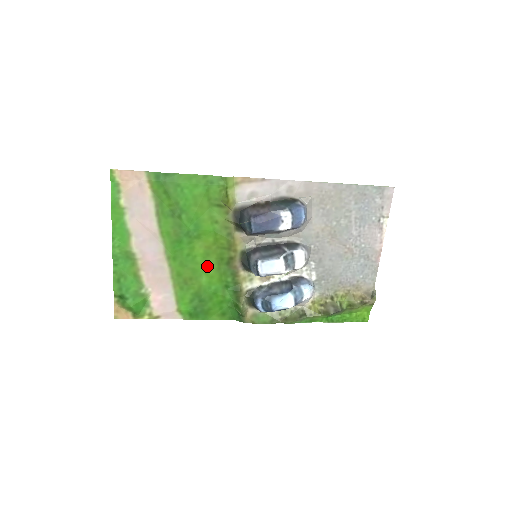
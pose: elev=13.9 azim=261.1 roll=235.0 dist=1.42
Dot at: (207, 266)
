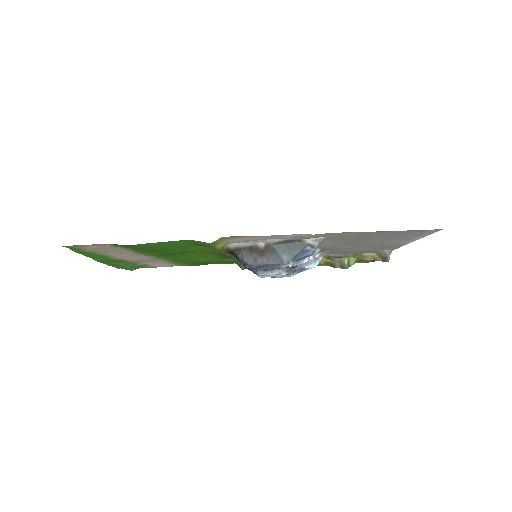
Dot at: (202, 256)
